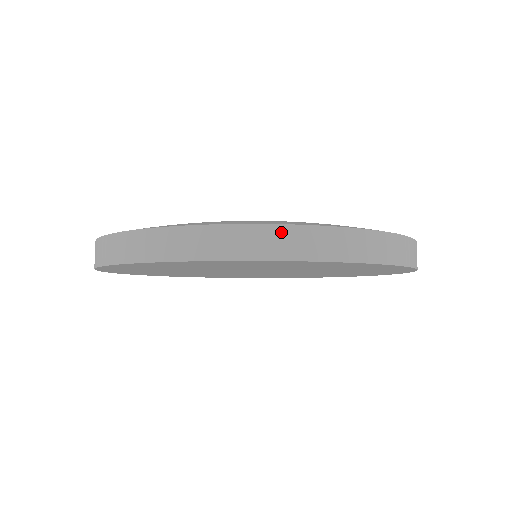
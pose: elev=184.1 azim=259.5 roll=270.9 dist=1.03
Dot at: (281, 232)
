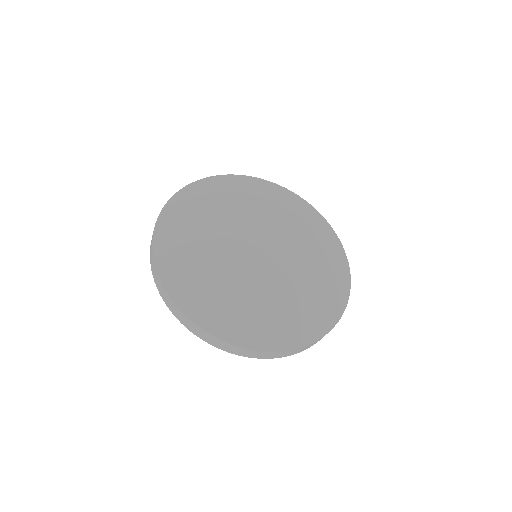
Dot at: occluded
